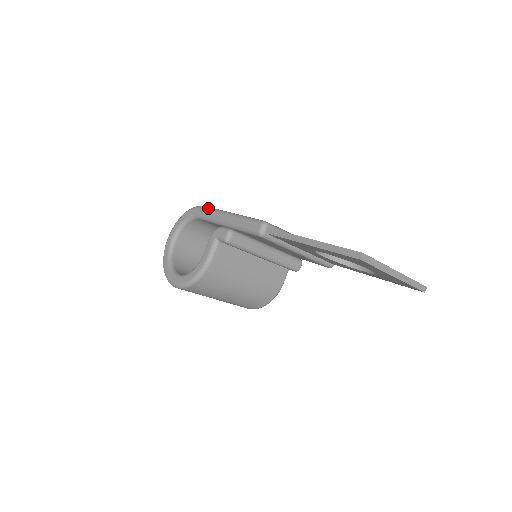
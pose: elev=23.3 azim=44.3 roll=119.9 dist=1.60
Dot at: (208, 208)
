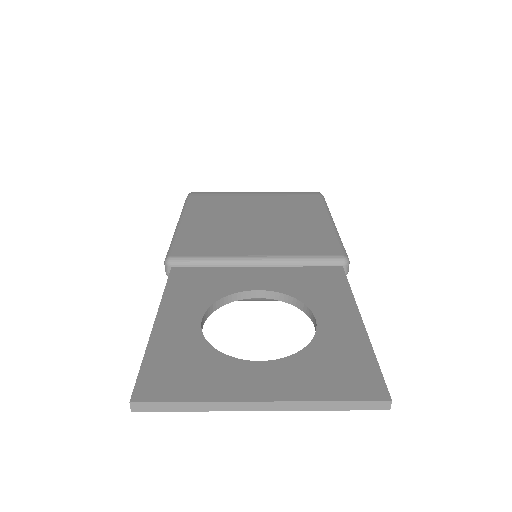
Dot at: (184, 203)
